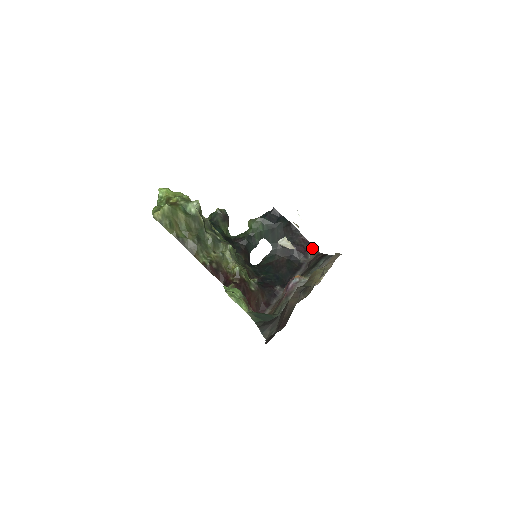
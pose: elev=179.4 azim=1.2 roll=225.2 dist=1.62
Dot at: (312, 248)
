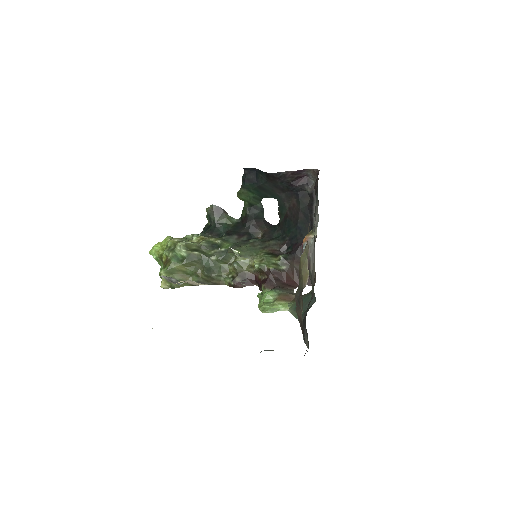
Dot at: (308, 171)
